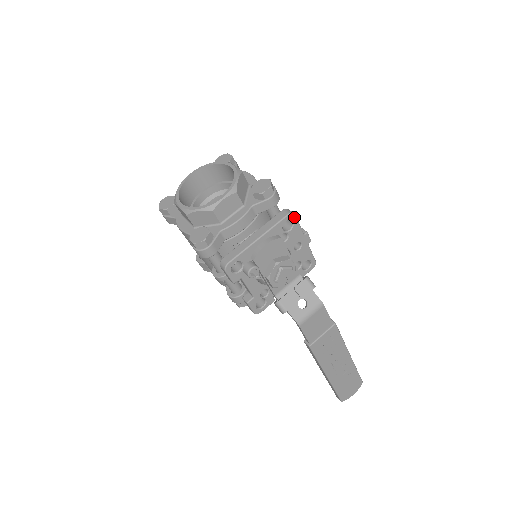
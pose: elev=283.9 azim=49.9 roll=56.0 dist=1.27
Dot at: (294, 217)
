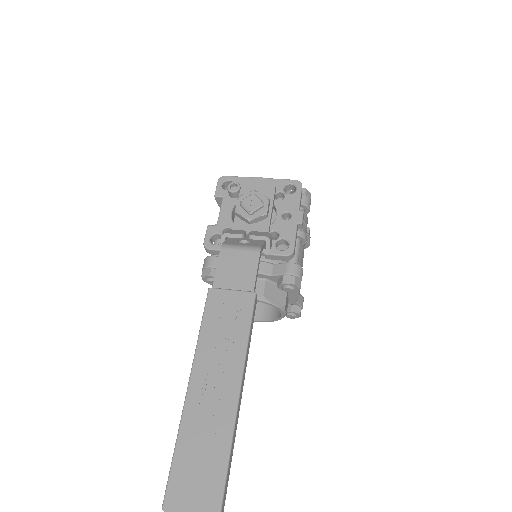
Dot at: (300, 186)
